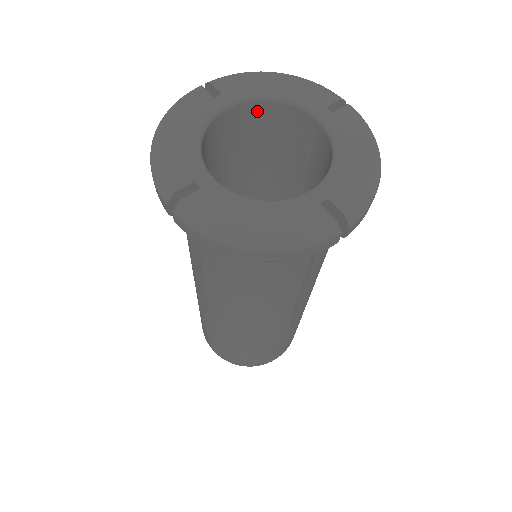
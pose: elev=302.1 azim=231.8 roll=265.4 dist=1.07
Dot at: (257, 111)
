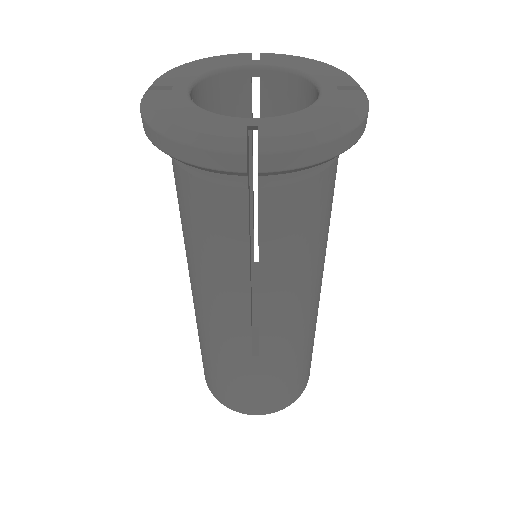
Dot at: (284, 84)
